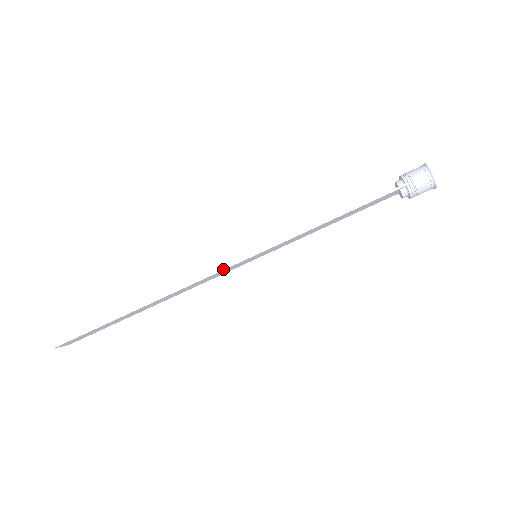
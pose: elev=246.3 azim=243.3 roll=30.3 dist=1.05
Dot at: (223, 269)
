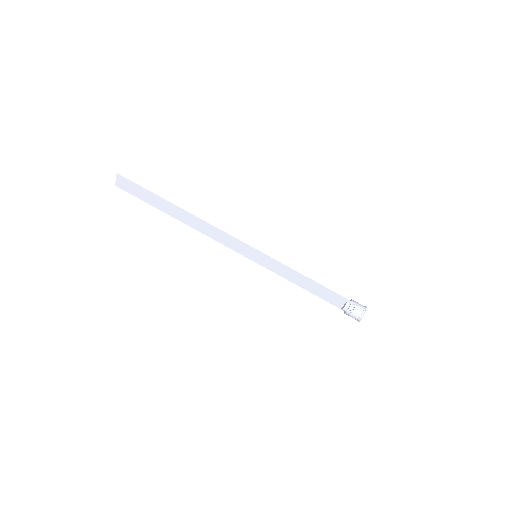
Dot at: (239, 240)
